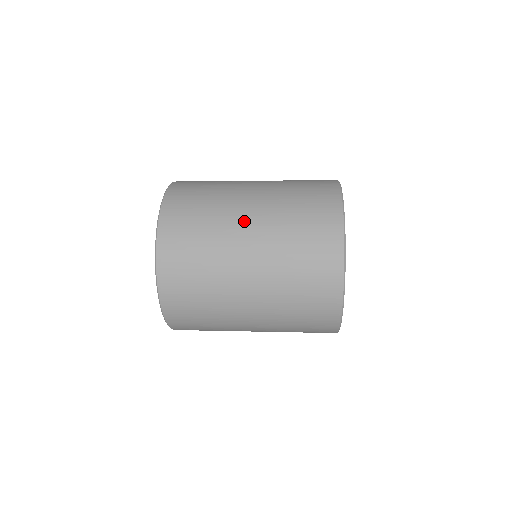
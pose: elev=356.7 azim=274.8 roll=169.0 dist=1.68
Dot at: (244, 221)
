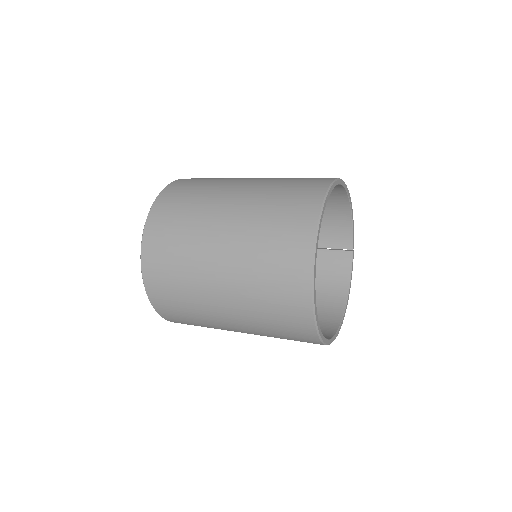
Dot at: (222, 214)
